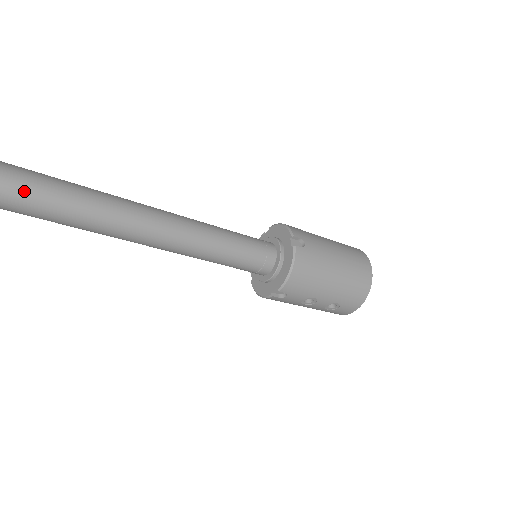
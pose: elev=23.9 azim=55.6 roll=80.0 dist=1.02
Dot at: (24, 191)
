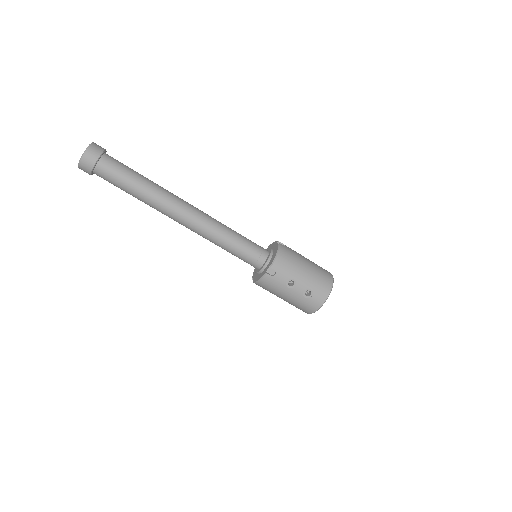
Dot at: (140, 178)
